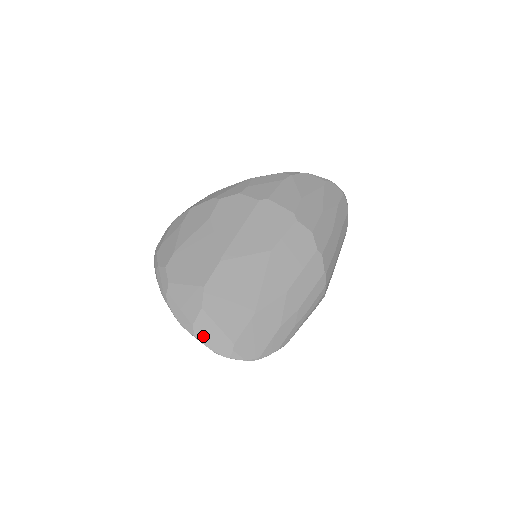
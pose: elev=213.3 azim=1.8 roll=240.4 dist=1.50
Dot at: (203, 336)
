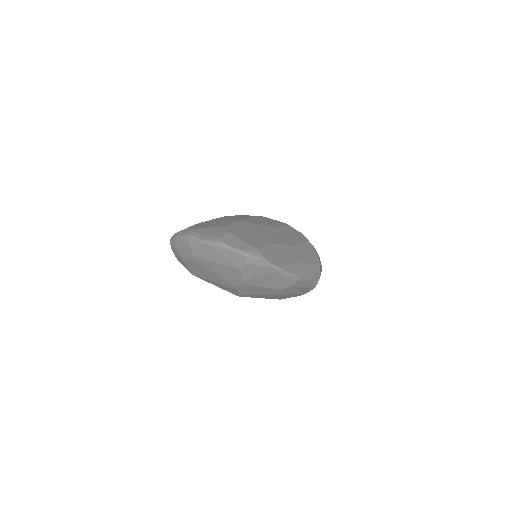
Dot at: (231, 244)
